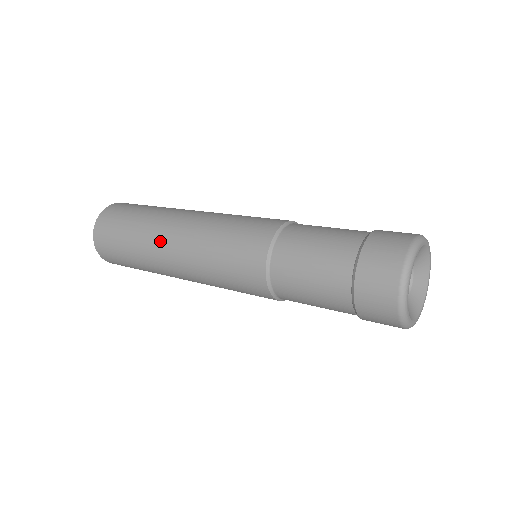
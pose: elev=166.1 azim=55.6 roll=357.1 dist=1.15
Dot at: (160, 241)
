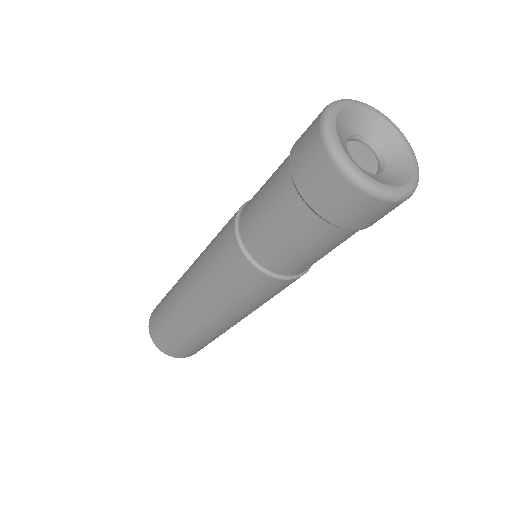
Dot at: (182, 276)
